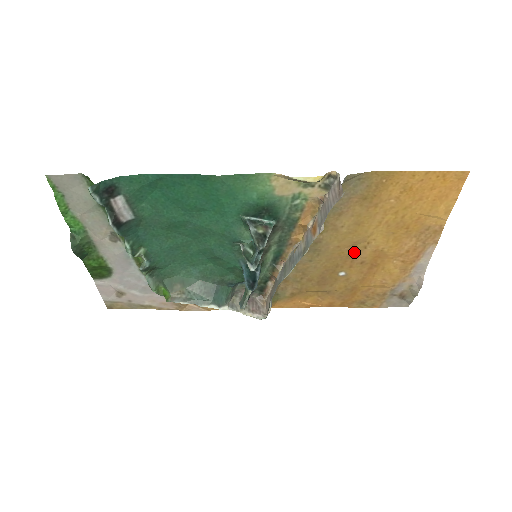
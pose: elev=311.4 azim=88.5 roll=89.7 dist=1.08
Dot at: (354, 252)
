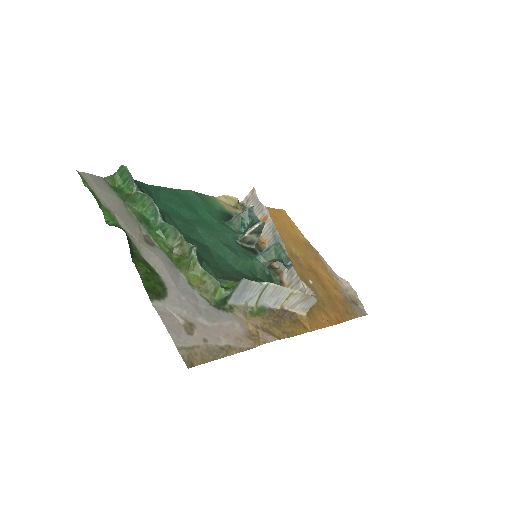
Dot at: (297, 261)
